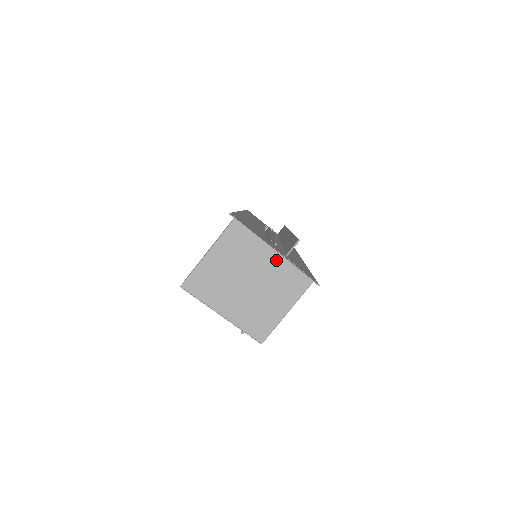
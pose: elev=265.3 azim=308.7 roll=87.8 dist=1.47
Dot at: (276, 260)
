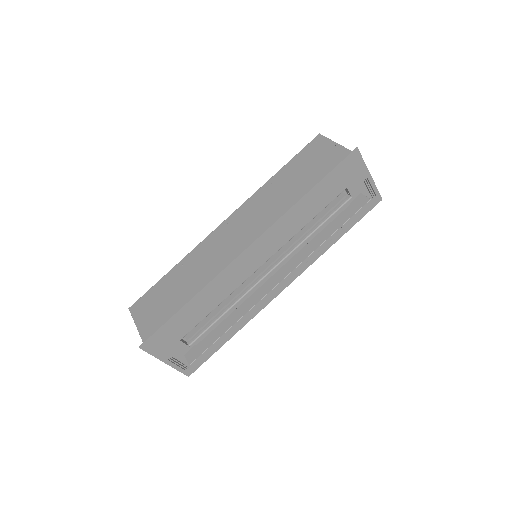
Dot at: occluded
